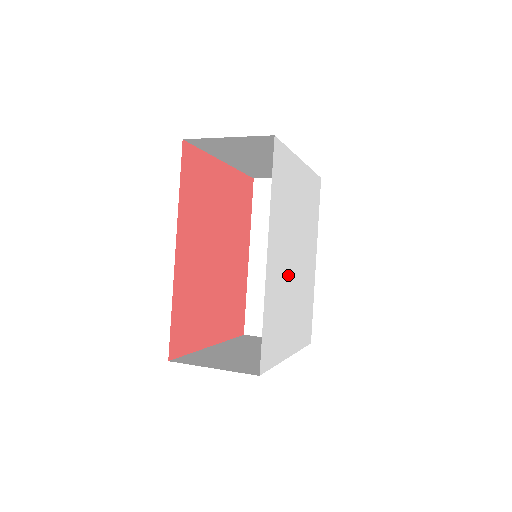
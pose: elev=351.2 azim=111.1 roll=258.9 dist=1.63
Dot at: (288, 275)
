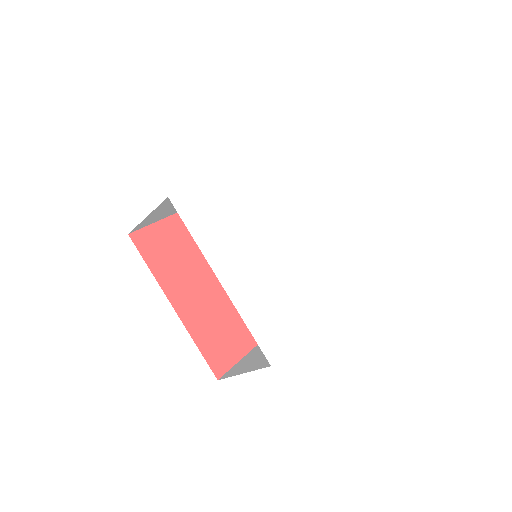
Dot at: (260, 228)
